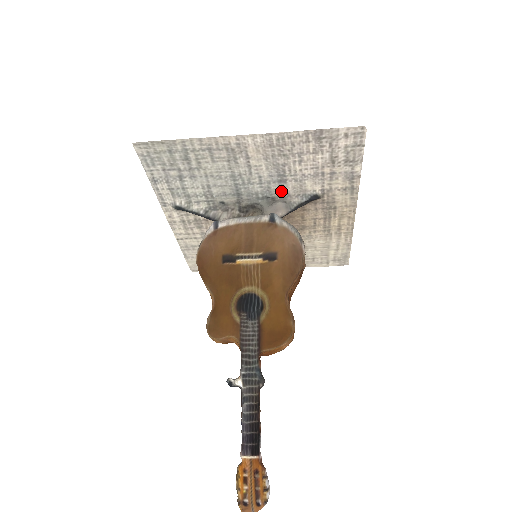
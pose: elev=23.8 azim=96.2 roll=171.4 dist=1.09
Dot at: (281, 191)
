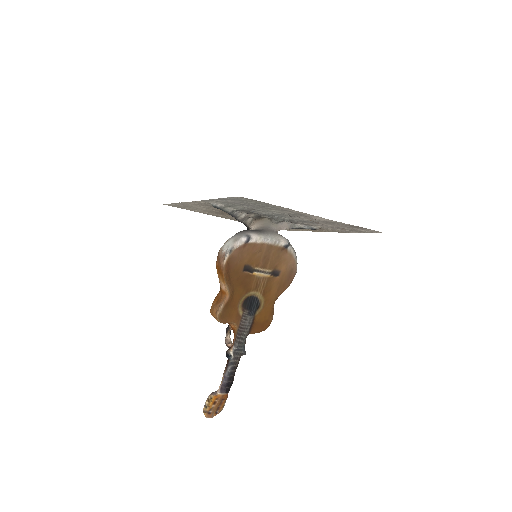
Dot at: (297, 222)
